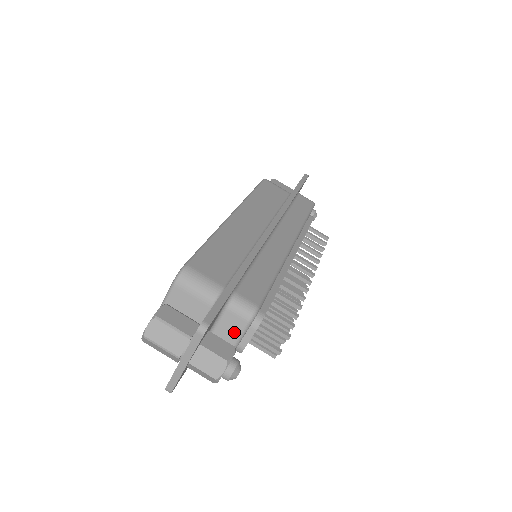
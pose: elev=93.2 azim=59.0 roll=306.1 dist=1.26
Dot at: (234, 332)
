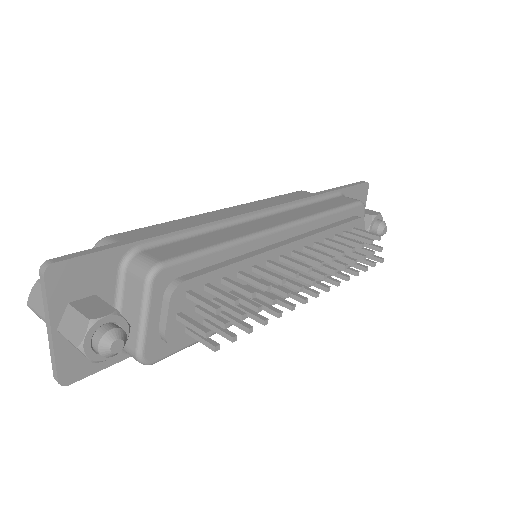
Dot at: (137, 301)
